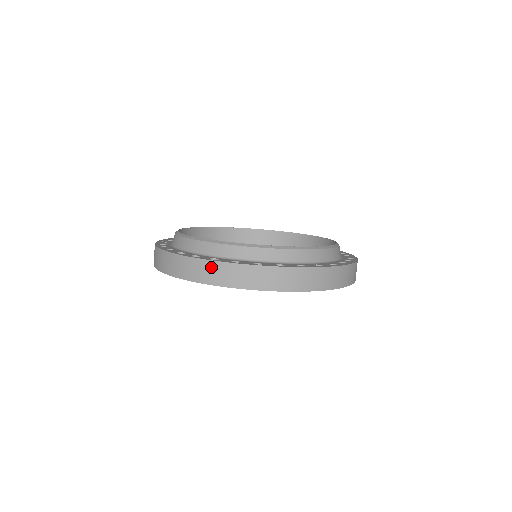
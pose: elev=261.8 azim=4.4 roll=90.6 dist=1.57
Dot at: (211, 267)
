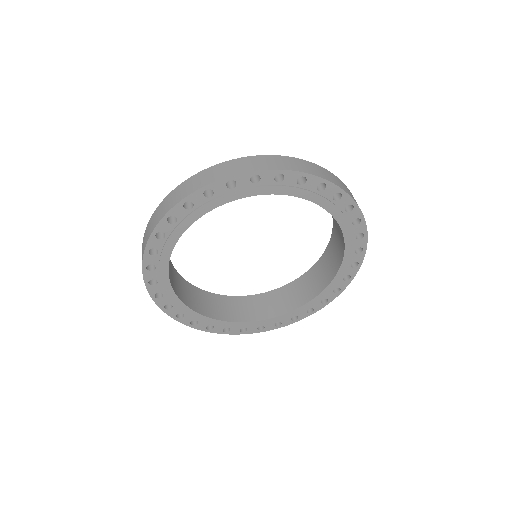
Dot at: (228, 165)
